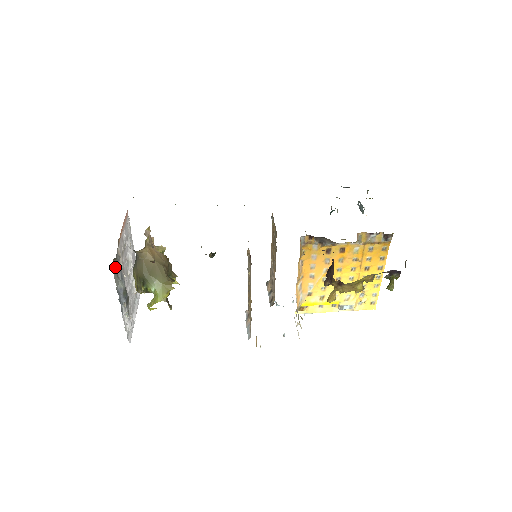
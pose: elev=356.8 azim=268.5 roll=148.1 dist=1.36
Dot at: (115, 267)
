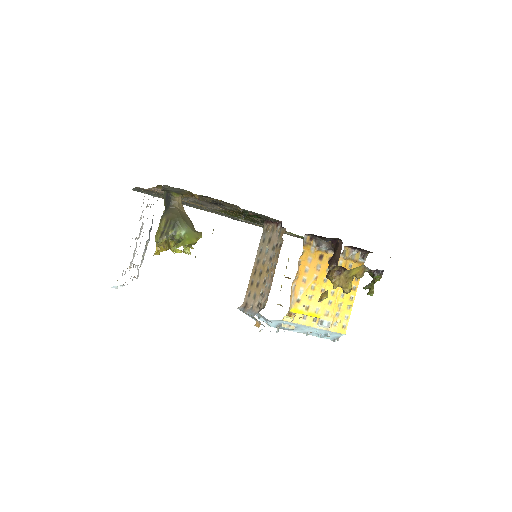
Dot at: occluded
